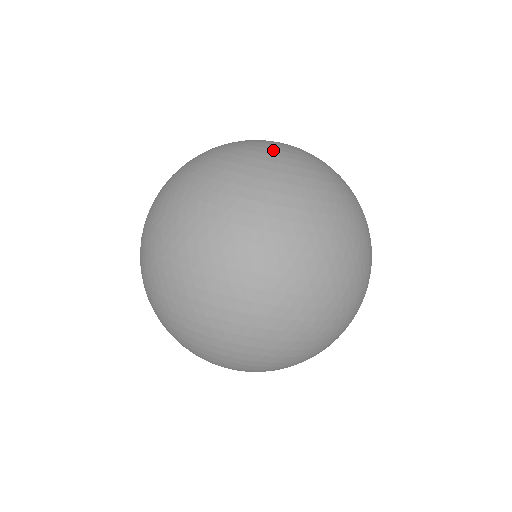
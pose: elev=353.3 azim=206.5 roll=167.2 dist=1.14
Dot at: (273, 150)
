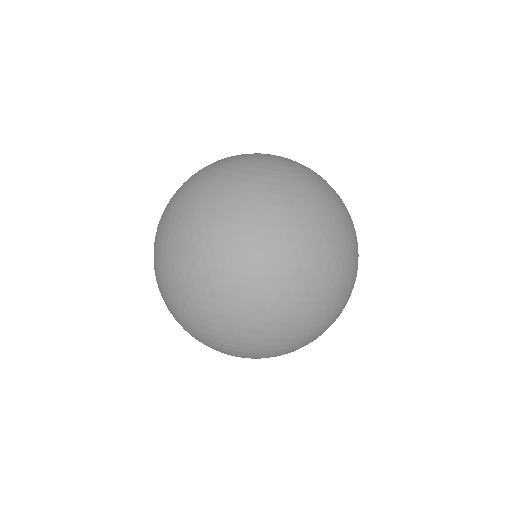
Dot at: (251, 162)
